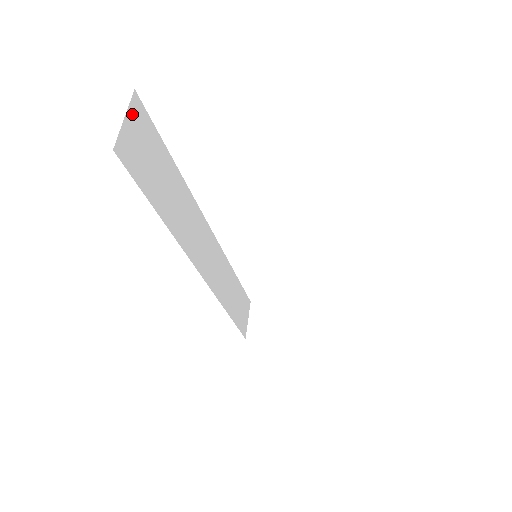
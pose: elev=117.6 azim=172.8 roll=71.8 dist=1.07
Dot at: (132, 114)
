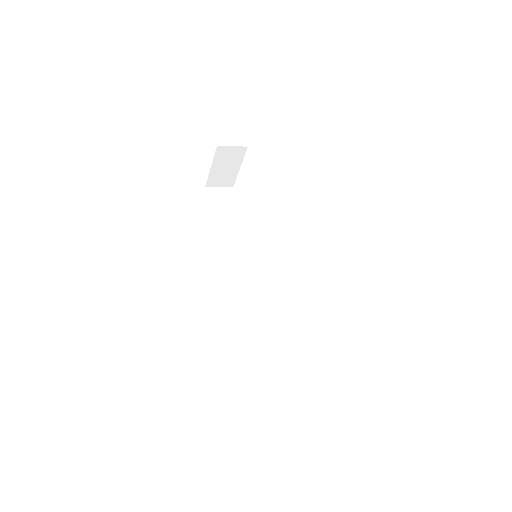
Dot at: (225, 190)
